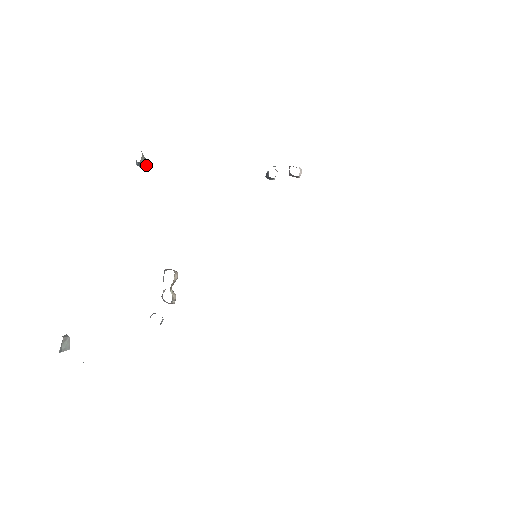
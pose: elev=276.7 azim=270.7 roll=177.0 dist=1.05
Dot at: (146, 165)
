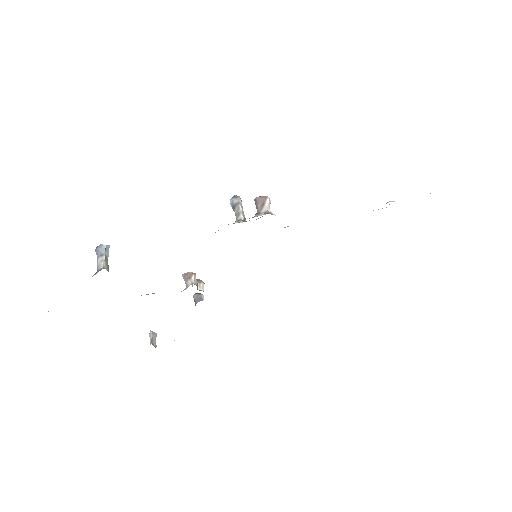
Dot at: (108, 251)
